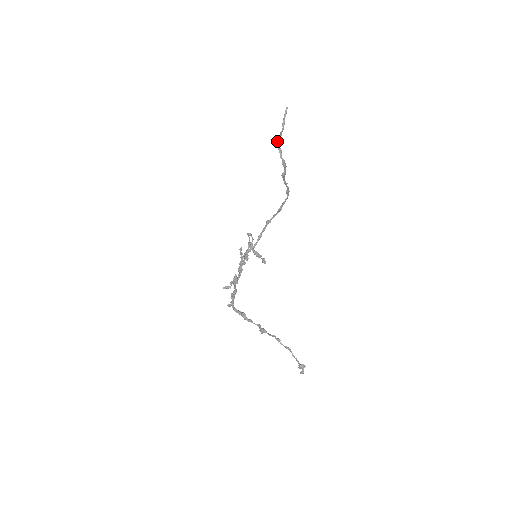
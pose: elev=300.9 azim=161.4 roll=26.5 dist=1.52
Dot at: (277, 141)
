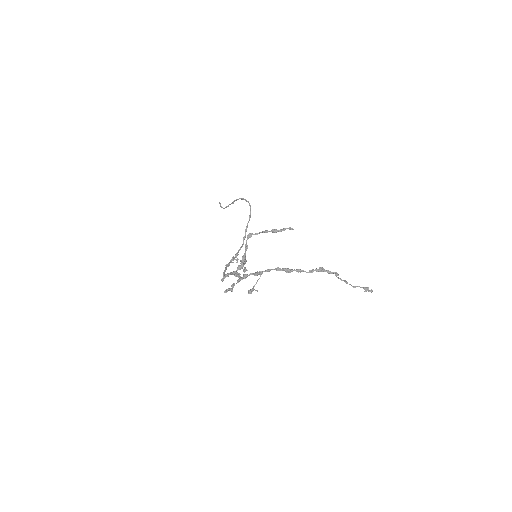
Dot at: (239, 198)
